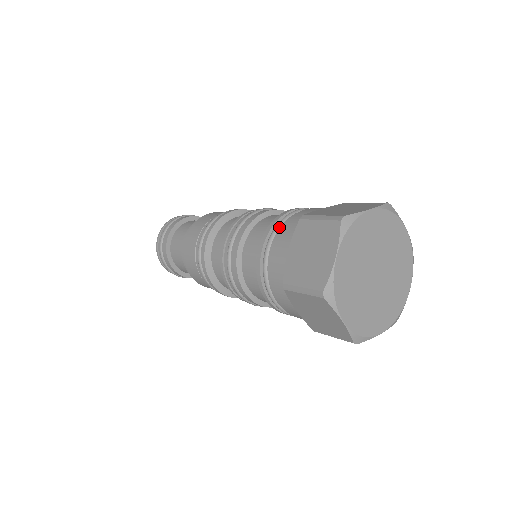
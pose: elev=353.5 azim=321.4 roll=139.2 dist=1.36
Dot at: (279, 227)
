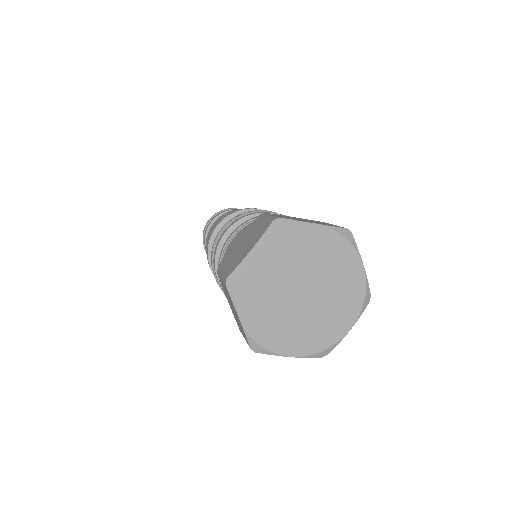
Dot at: occluded
